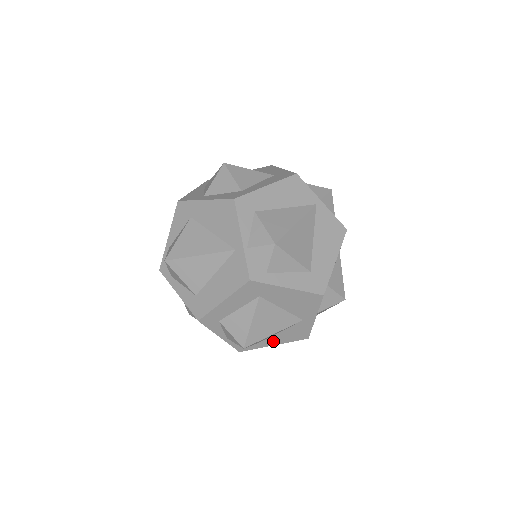
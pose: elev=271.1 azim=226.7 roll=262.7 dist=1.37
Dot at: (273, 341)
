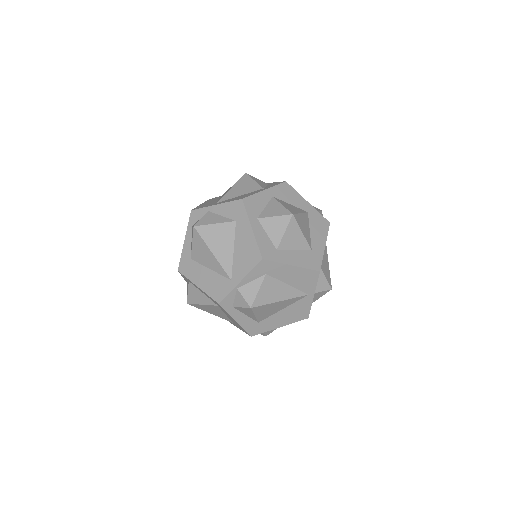
Dot at: occluded
